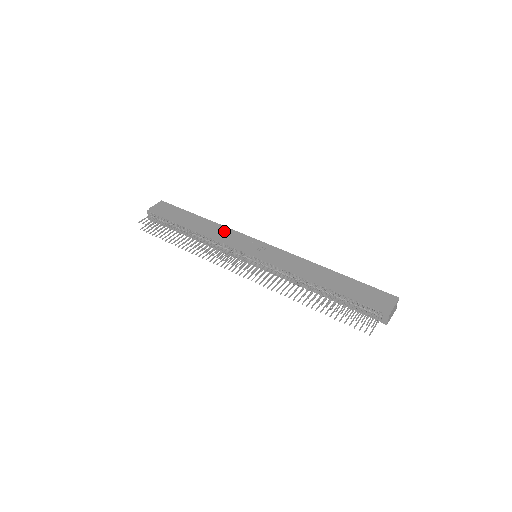
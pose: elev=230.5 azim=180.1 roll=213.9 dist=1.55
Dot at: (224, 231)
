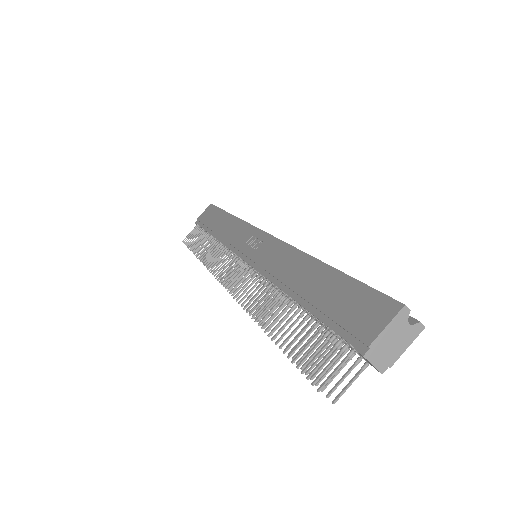
Dot at: (235, 227)
